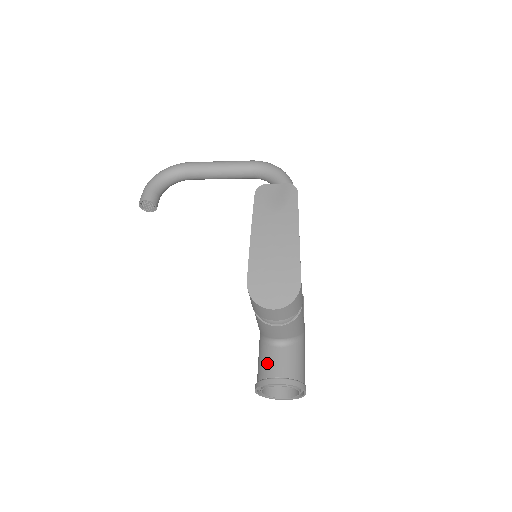
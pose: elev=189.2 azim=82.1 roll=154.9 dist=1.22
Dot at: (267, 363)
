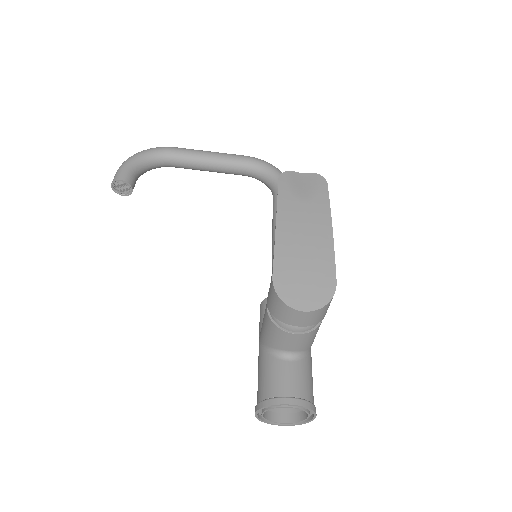
Dot at: (274, 379)
